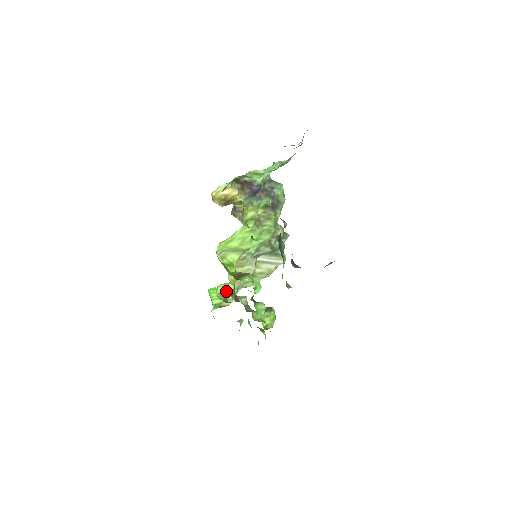
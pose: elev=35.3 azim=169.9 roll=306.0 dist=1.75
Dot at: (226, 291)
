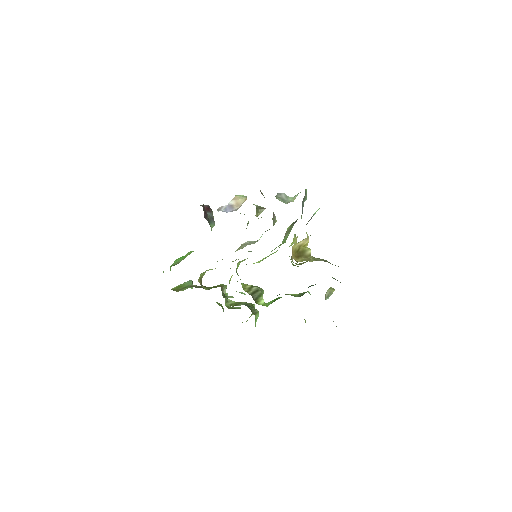
Dot at: (204, 273)
